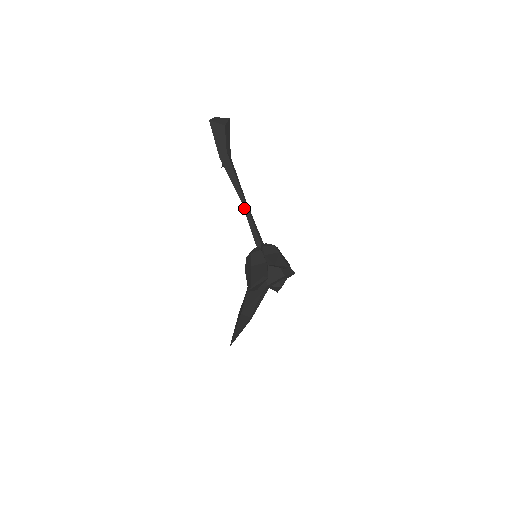
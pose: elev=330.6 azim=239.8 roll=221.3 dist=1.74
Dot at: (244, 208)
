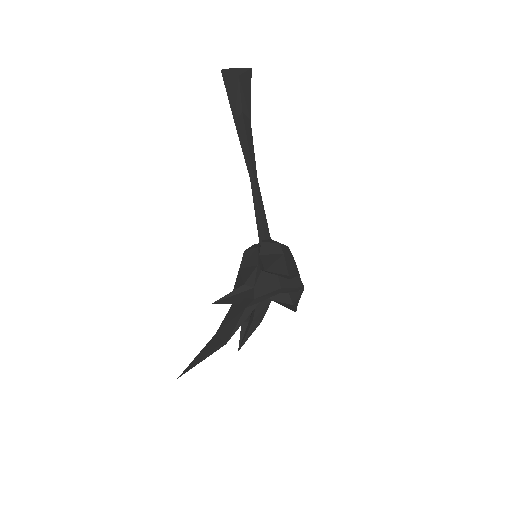
Dot at: (252, 189)
